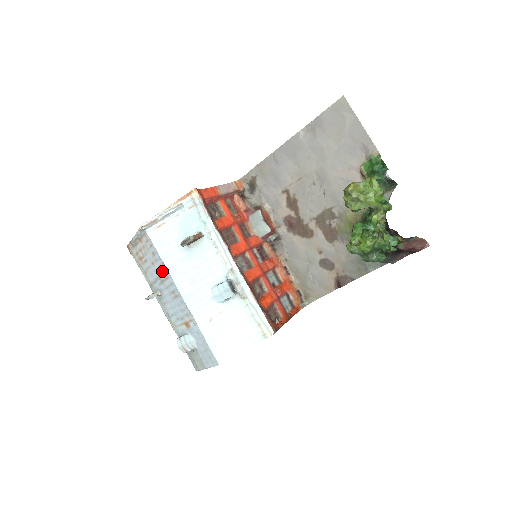
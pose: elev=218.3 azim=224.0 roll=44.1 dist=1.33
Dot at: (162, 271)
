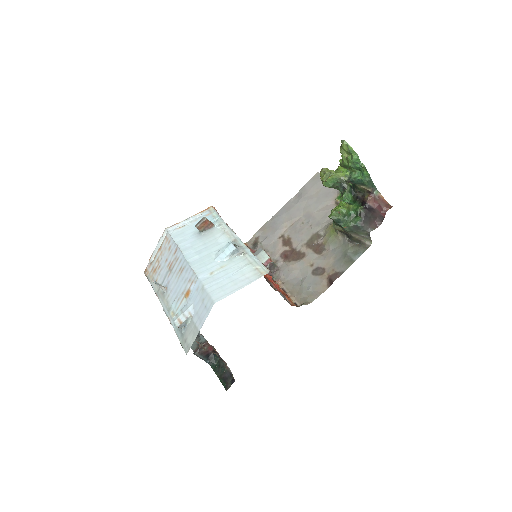
Dot at: (174, 257)
